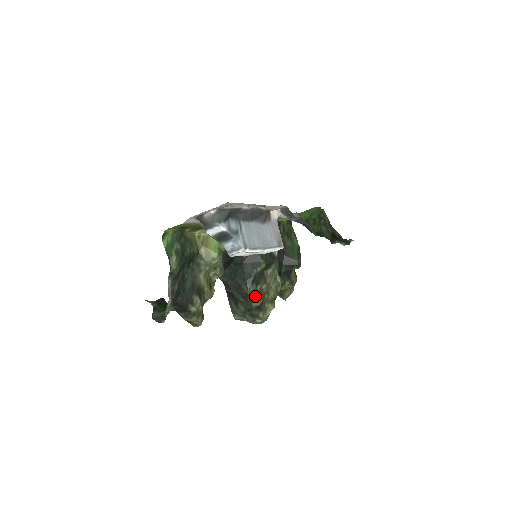
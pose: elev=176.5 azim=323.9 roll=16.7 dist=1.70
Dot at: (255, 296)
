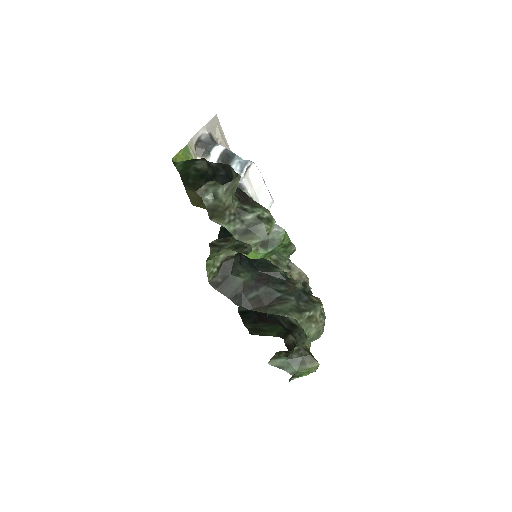
Dot at: (290, 279)
